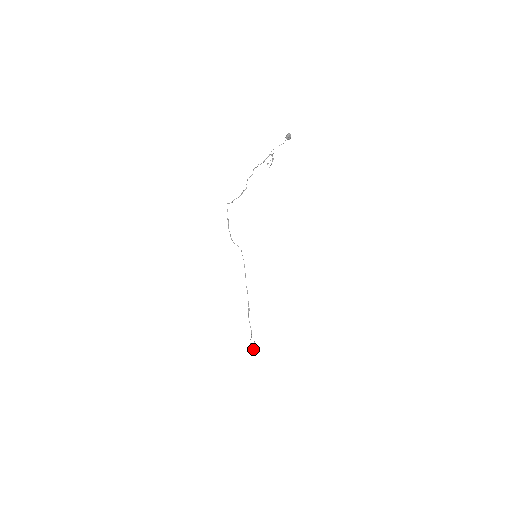
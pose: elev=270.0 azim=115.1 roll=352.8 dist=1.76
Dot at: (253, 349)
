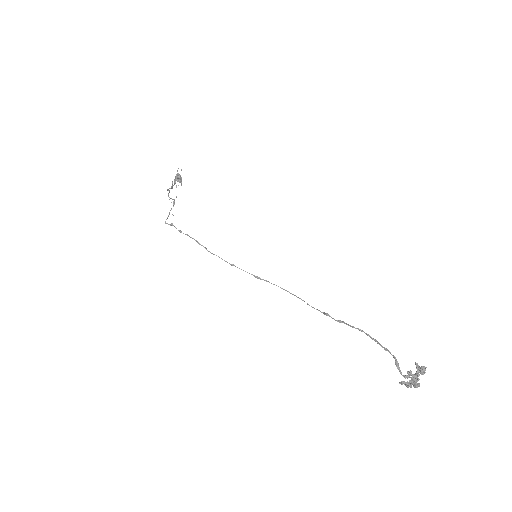
Dot at: (412, 374)
